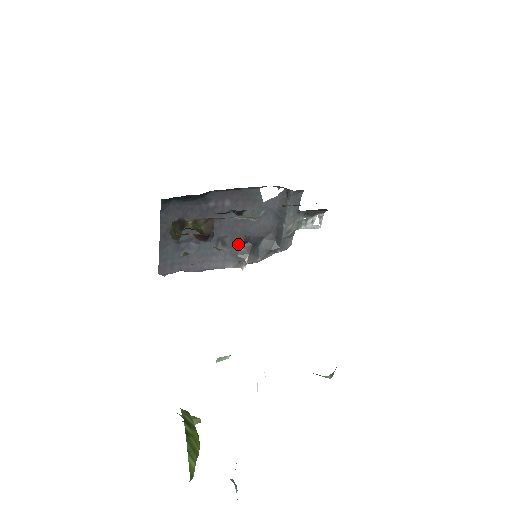
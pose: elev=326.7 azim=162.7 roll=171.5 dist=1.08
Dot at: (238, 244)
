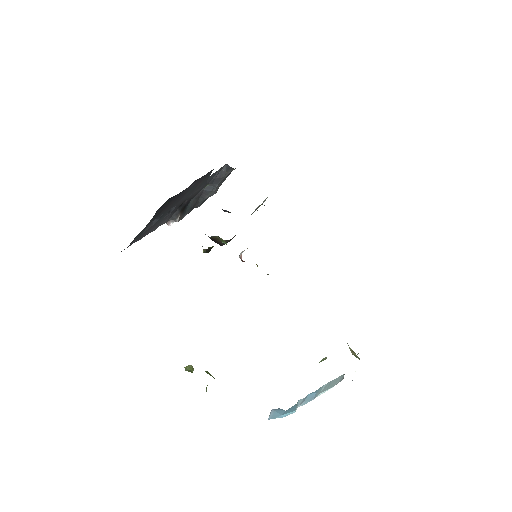
Dot at: (177, 208)
